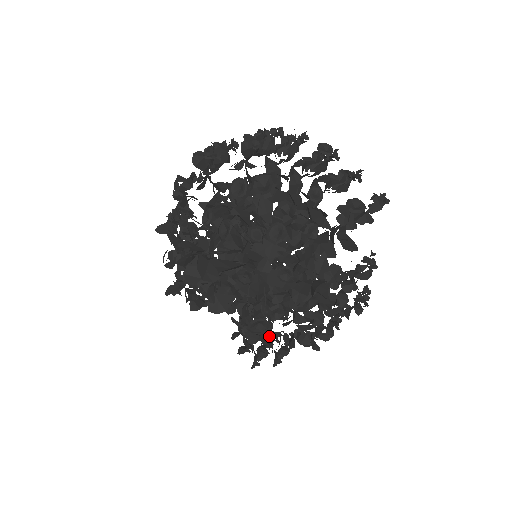
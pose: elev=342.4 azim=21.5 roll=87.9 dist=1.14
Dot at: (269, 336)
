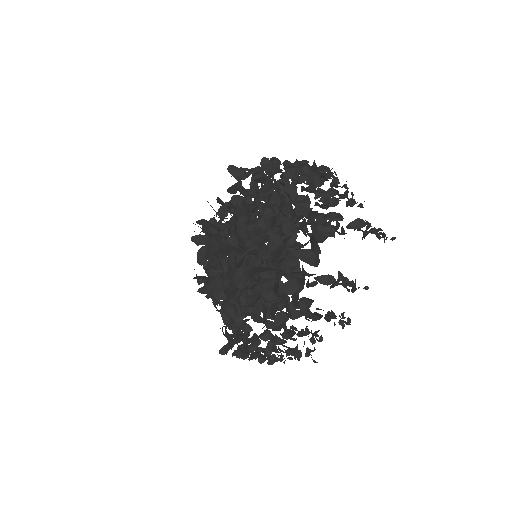
Dot at: (242, 327)
